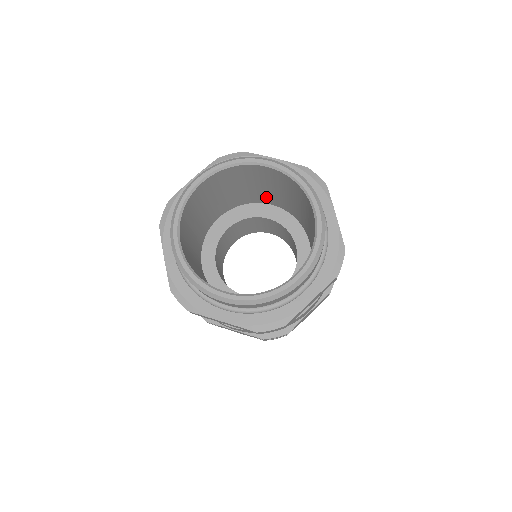
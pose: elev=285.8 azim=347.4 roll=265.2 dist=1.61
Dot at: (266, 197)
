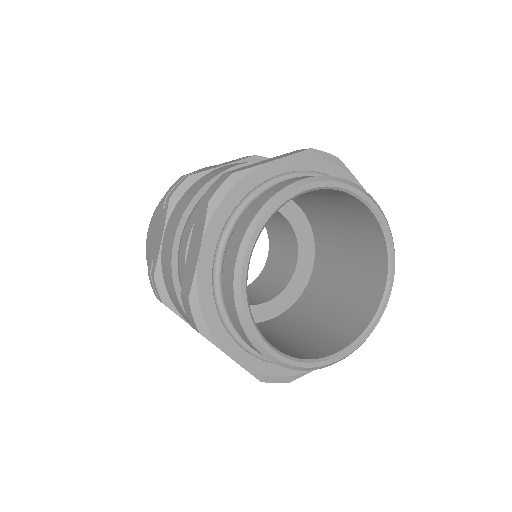
Dot at: occluded
